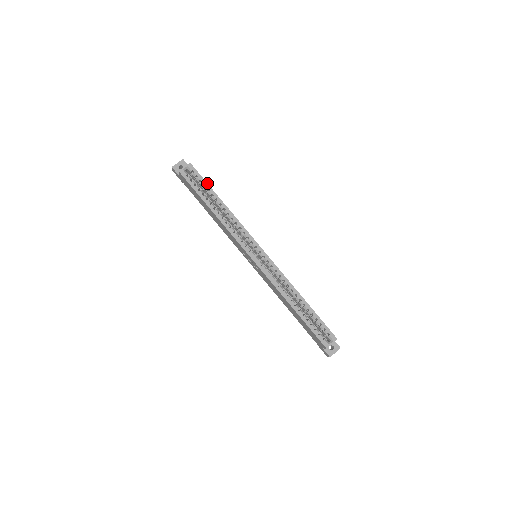
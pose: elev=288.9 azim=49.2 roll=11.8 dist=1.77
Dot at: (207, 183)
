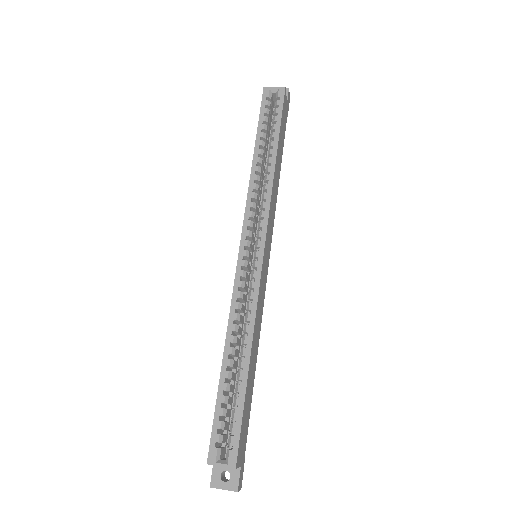
Dot at: (281, 122)
